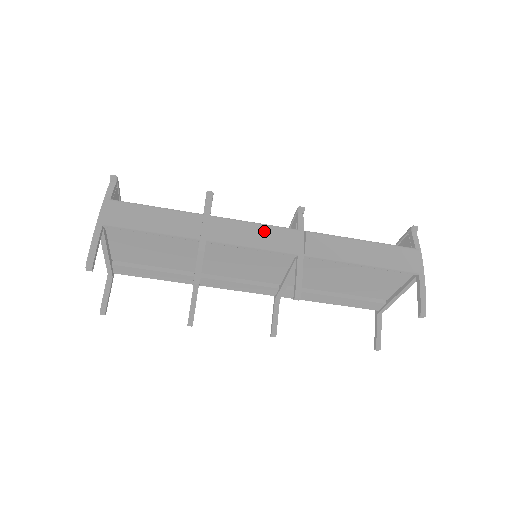
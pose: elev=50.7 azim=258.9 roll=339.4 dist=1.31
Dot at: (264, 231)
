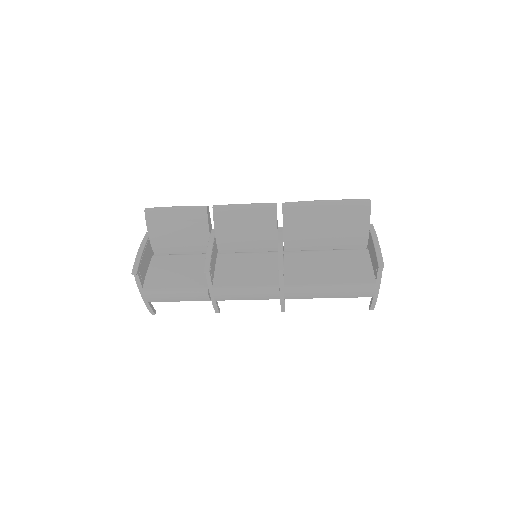
Dot at: (253, 294)
